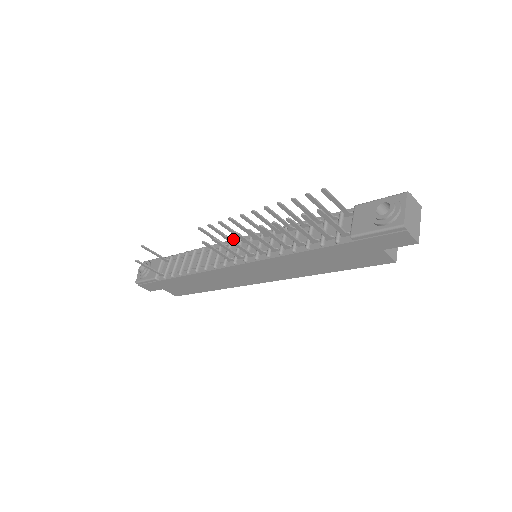
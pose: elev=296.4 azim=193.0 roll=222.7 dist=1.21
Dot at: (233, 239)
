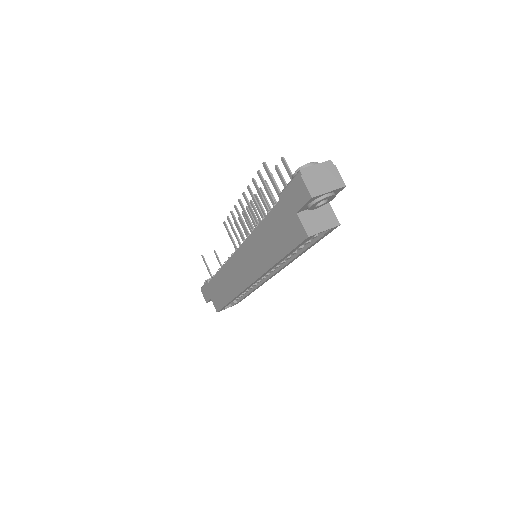
Dot at: occluded
